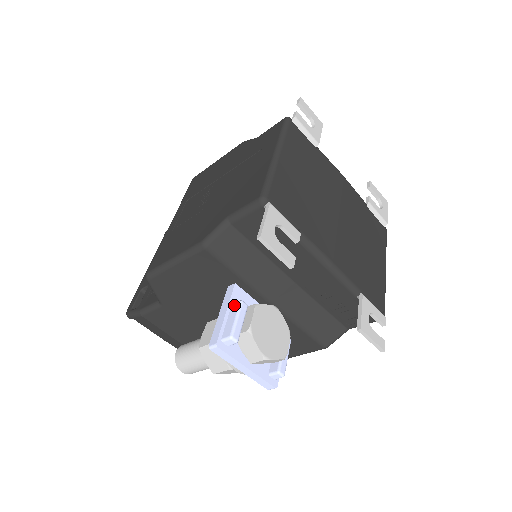
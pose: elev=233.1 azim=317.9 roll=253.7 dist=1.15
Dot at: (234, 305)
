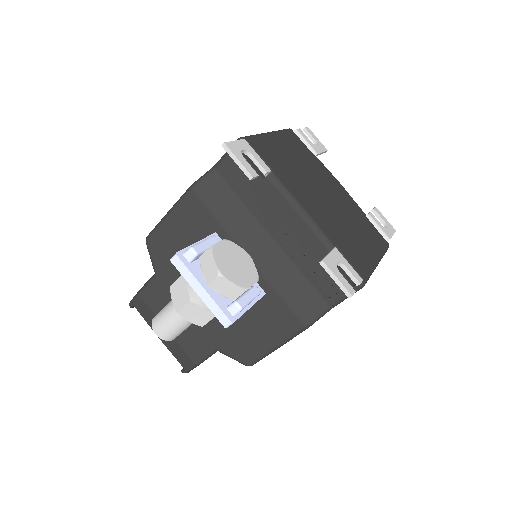
Dot at: occluded
